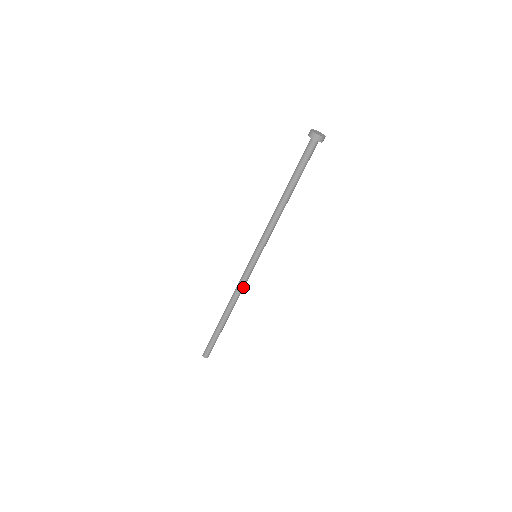
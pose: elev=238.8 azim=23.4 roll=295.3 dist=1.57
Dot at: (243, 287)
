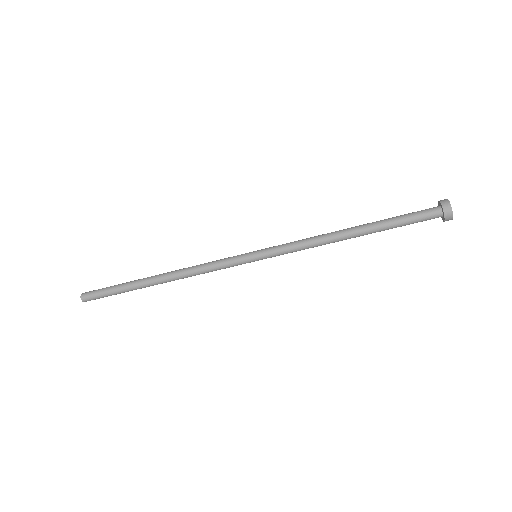
Dot at: (207, 270)
